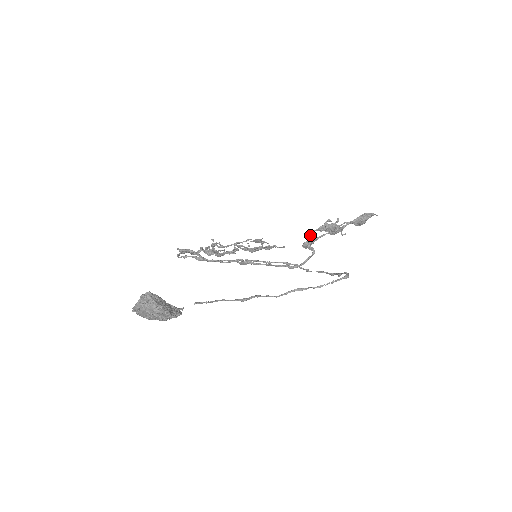
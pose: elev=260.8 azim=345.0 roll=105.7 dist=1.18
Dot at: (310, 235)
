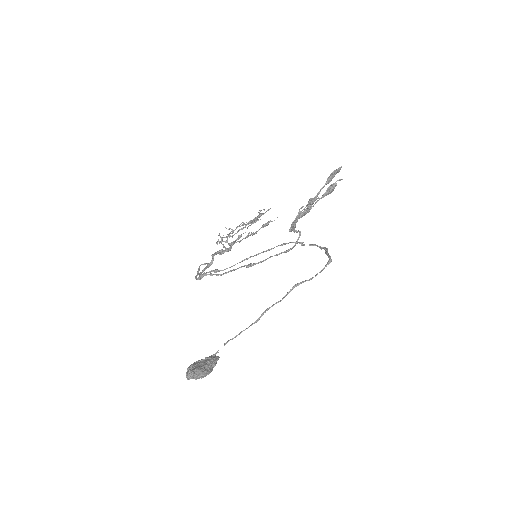
Dot at: (291, 226)
